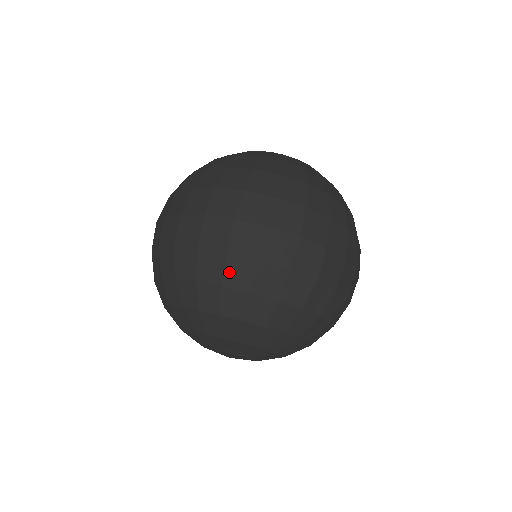
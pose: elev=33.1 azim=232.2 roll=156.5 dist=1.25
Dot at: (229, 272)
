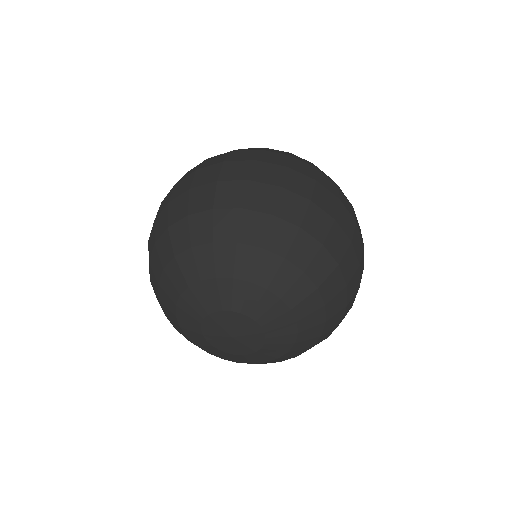
Dot at: (281, 204)
